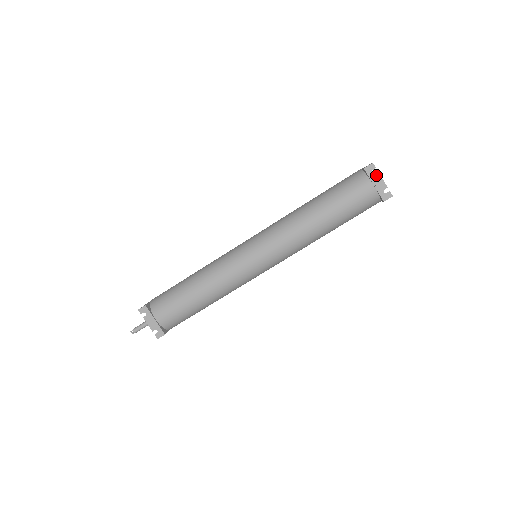
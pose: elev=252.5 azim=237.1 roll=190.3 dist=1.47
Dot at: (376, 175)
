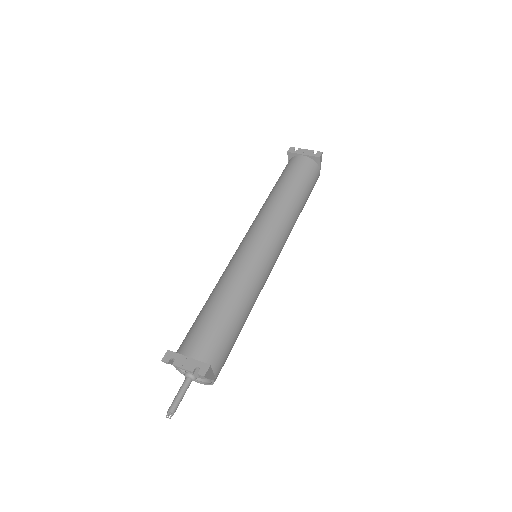
Dot at: (299, 150)
